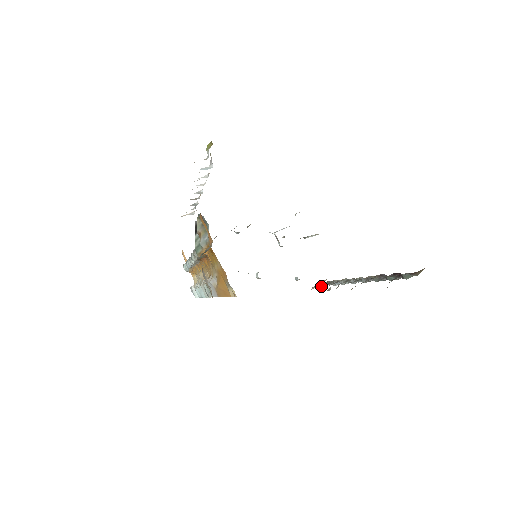
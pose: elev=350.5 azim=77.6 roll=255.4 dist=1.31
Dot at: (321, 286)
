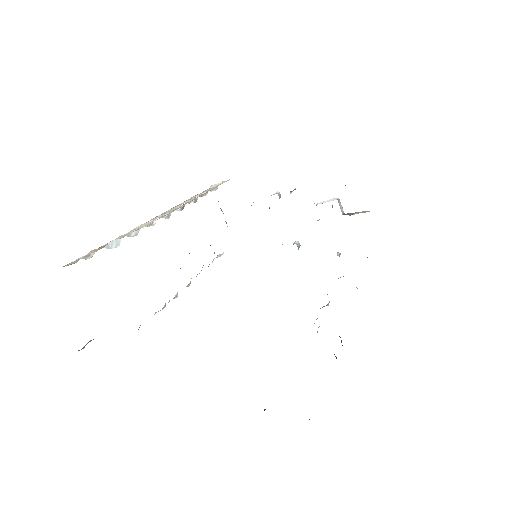
Dot at: occluded
